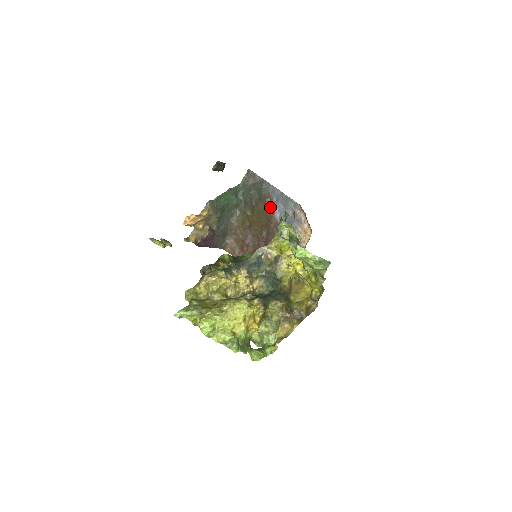
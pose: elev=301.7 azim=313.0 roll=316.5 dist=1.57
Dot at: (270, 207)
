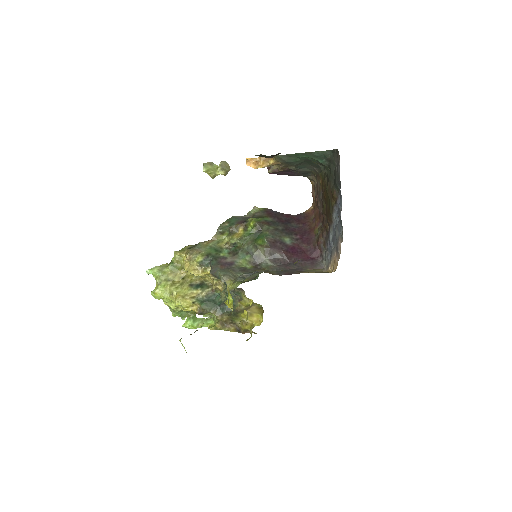
Dot at: (332, 206)
